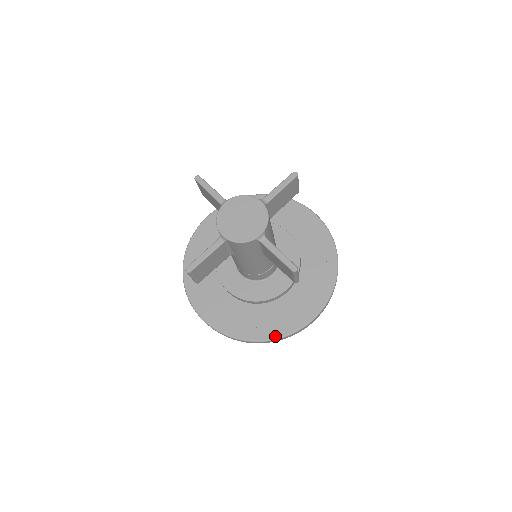
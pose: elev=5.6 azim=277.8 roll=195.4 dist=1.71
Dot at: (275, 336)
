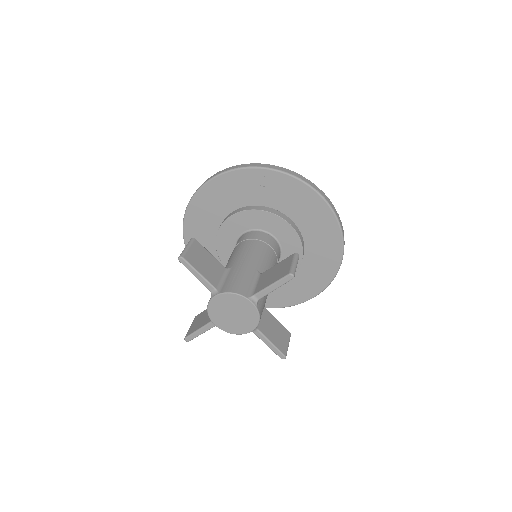
Dot at: (275, 306)
